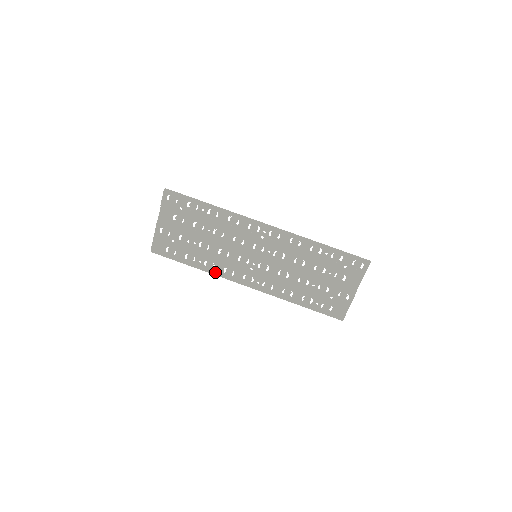
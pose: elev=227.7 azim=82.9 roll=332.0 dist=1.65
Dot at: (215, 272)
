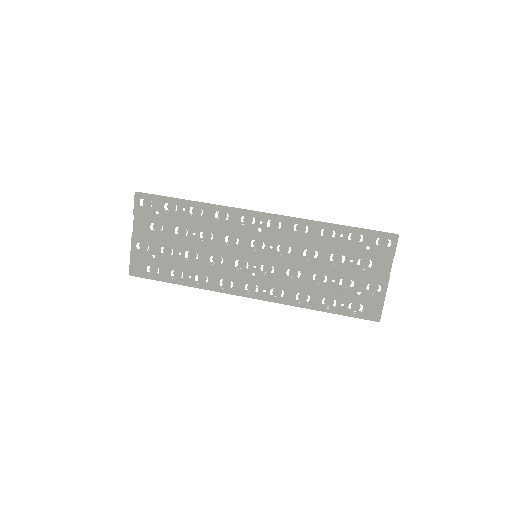
Dot at: (209, 287)
